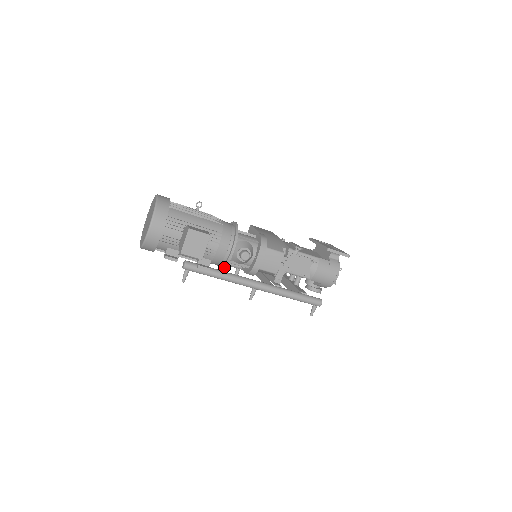
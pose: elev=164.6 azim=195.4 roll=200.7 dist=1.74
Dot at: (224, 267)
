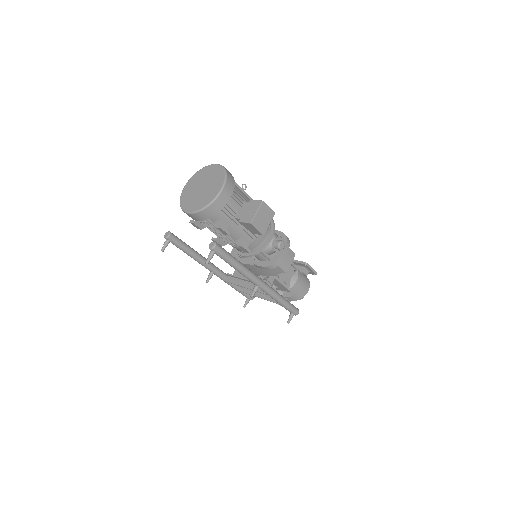
Dot at: (256, 254)
